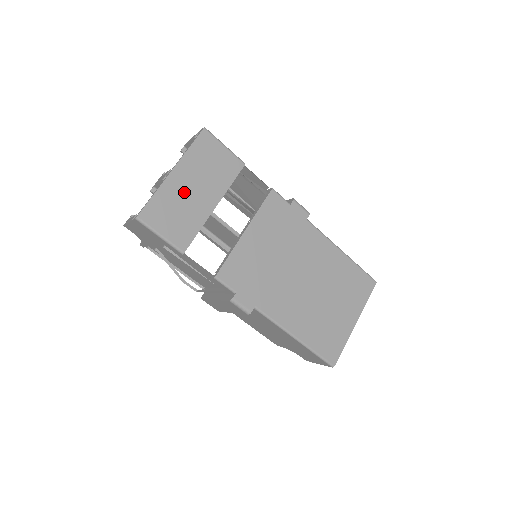
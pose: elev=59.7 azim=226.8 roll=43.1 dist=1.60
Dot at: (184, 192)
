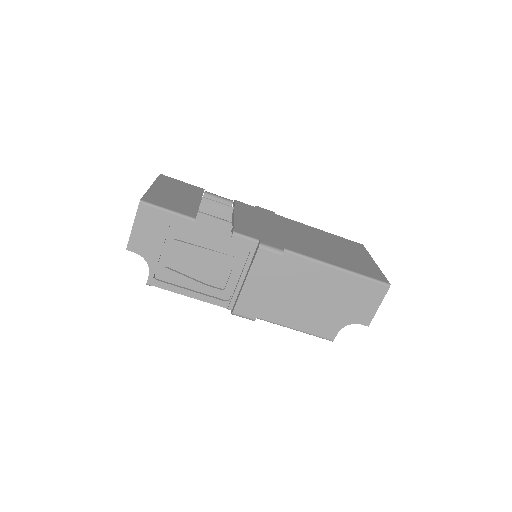
Dot at: (169, 194)
